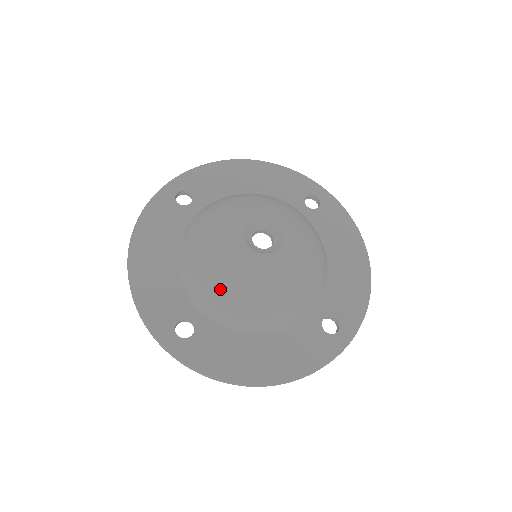
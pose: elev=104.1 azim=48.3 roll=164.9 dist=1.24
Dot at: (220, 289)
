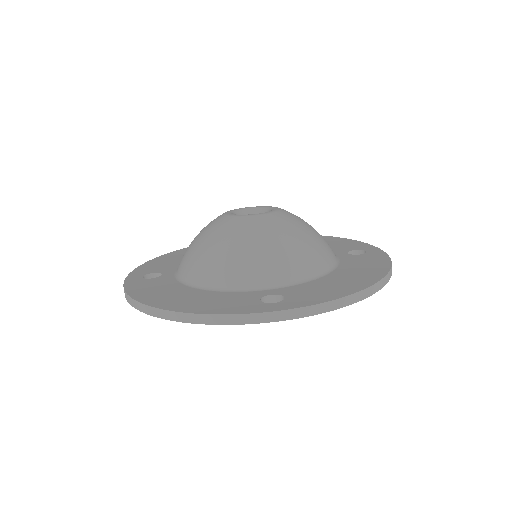
Dot at: (265, 249)
